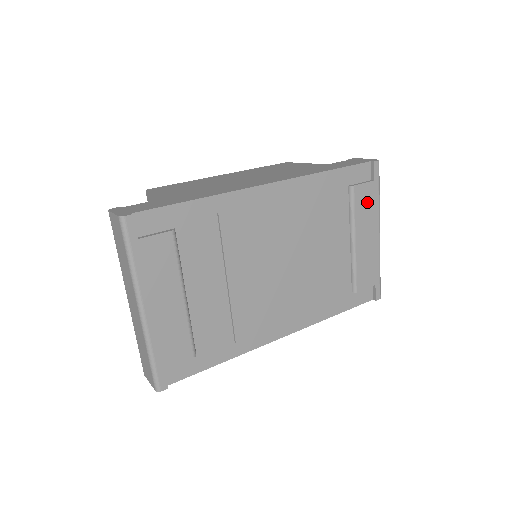
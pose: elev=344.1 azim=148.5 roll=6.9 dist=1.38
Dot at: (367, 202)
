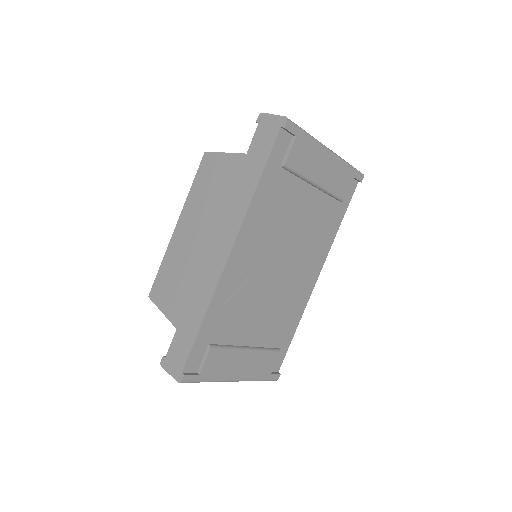
Dot at: (304, 154)
